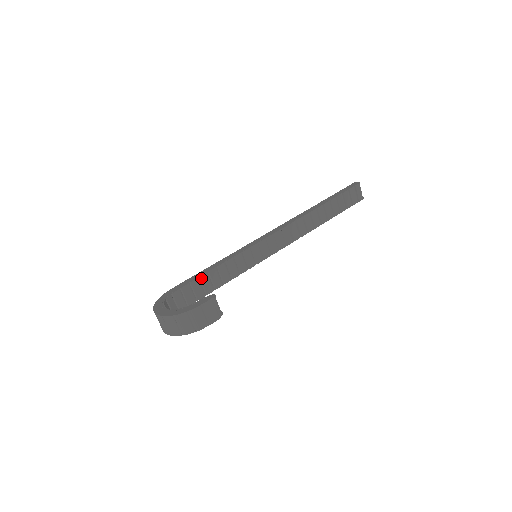
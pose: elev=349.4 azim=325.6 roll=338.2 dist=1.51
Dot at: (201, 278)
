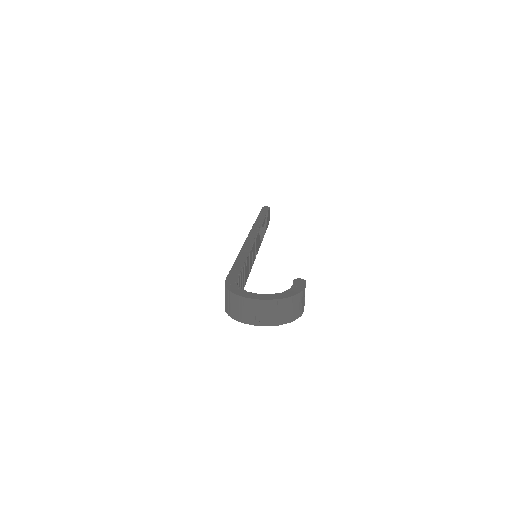
Dot at: (243, 271)
